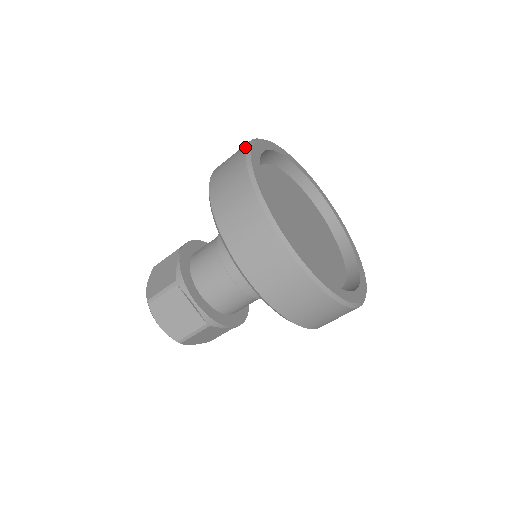
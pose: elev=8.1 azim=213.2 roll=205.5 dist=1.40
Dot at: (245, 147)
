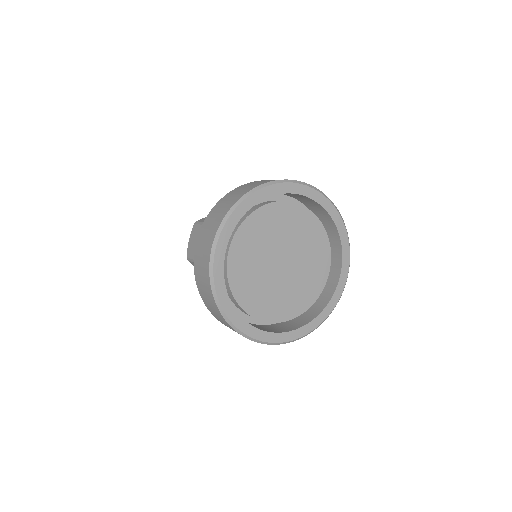
Dot at: (216, 230)
